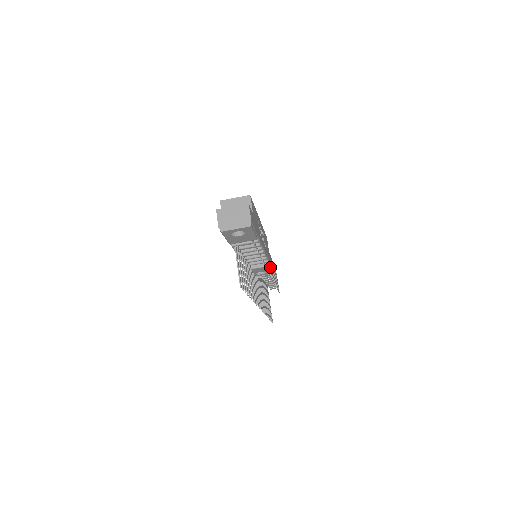
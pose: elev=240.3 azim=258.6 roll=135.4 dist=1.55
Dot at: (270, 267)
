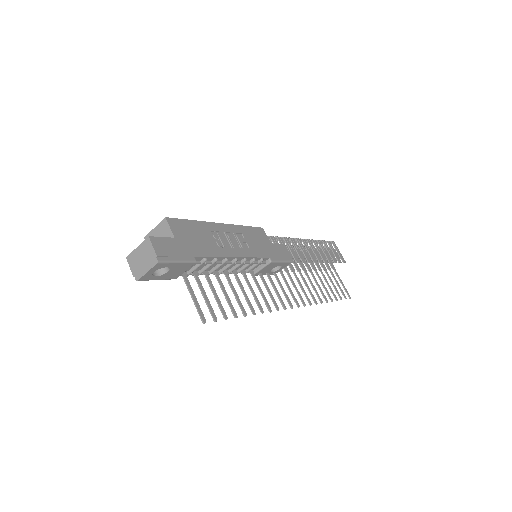
Dot at: (277, 261)
